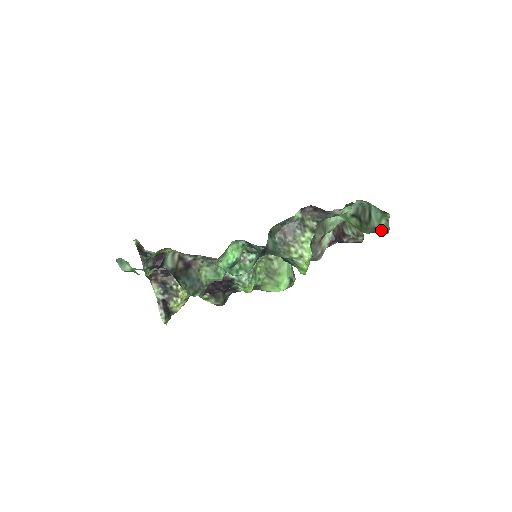
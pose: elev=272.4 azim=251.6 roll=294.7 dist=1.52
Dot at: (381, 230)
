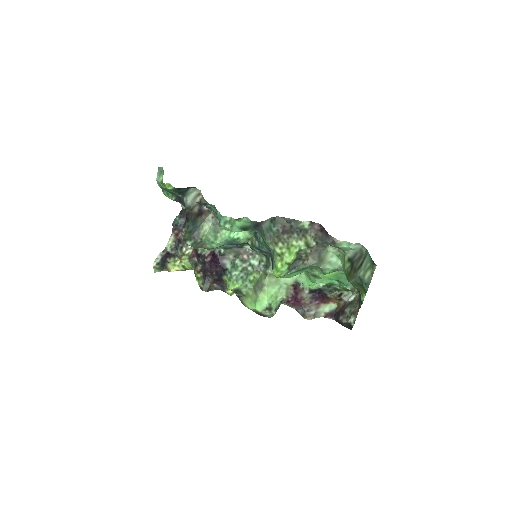
Dot at: (363, 284)
